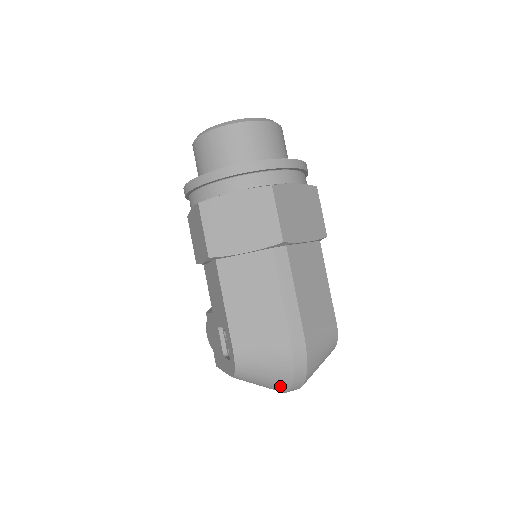
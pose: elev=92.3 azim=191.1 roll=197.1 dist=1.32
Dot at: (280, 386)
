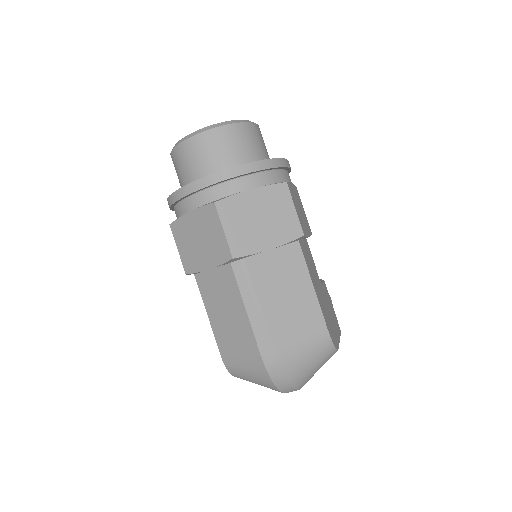
Dot at: (272, 389)
